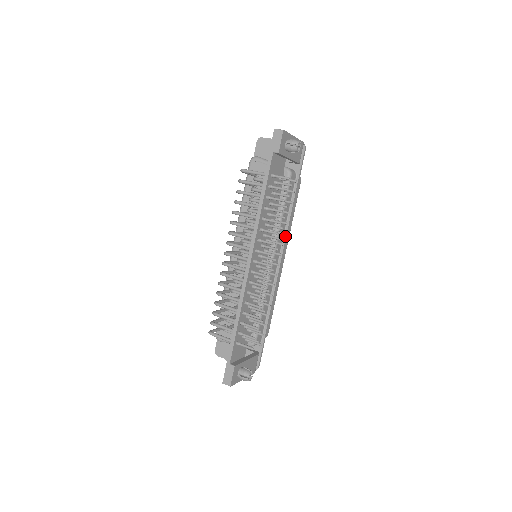
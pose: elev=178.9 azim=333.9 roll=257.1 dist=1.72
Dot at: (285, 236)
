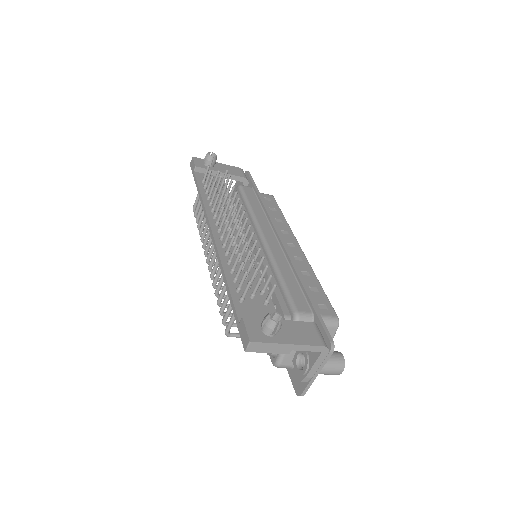
Dot at: (270, 221)
